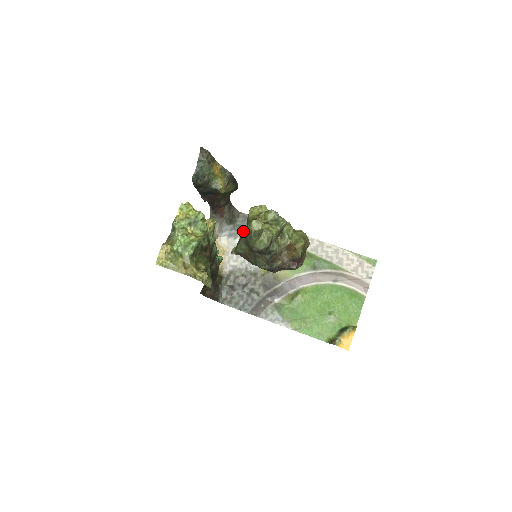
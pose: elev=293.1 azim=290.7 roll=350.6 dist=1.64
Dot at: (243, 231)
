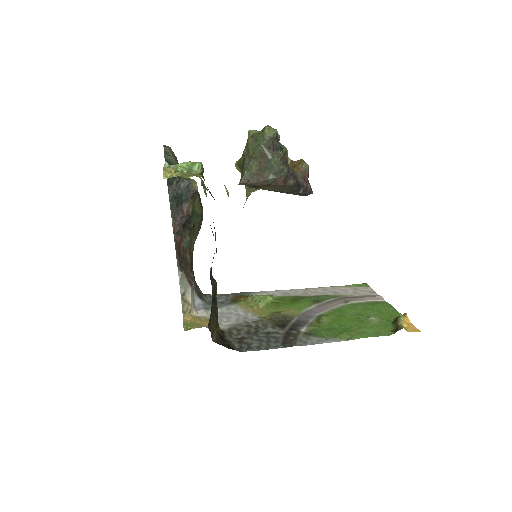
Dot at: (219, 303)
